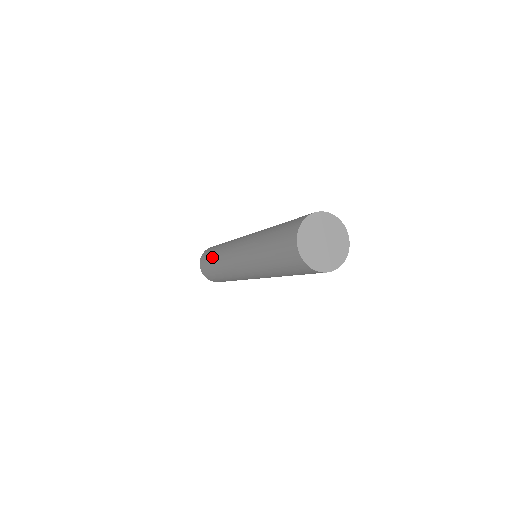
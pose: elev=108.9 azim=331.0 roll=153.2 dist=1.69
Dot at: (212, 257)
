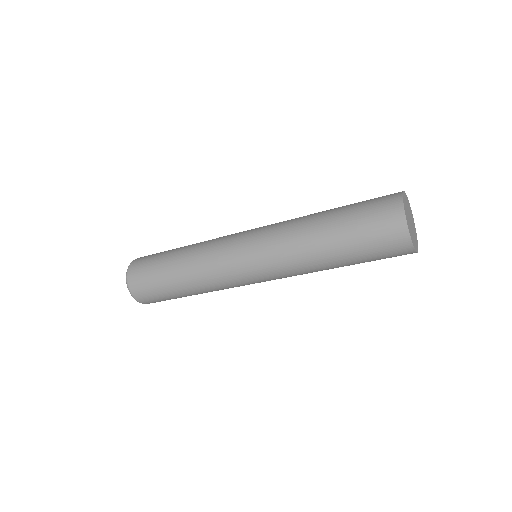
Dot at: (179, 291)
